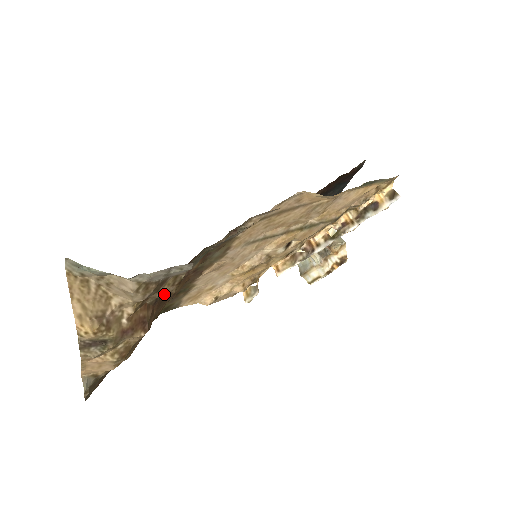
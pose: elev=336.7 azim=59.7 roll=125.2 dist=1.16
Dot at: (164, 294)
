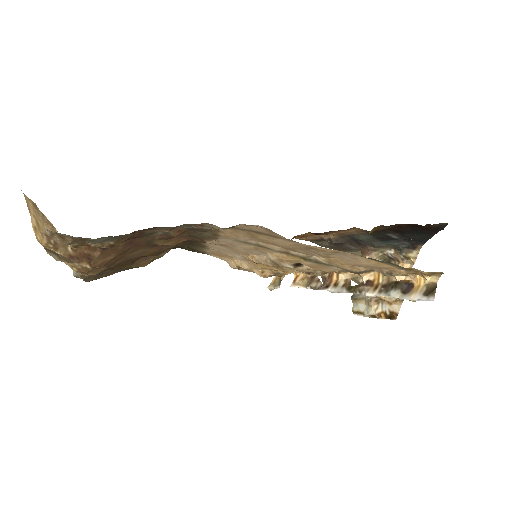
Dot at: (105, 247)
